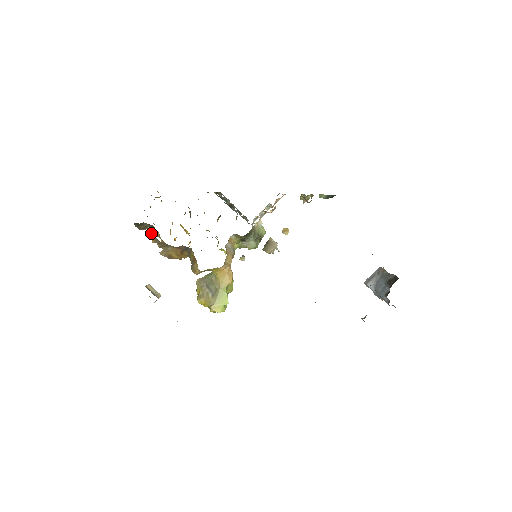
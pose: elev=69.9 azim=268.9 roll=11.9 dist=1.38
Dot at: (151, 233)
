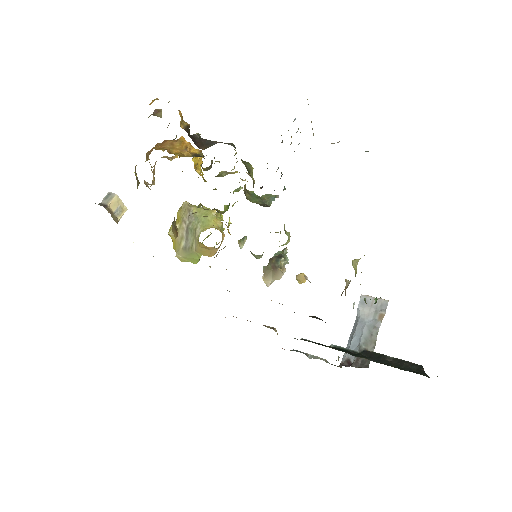
Dot at: (136, 174)
